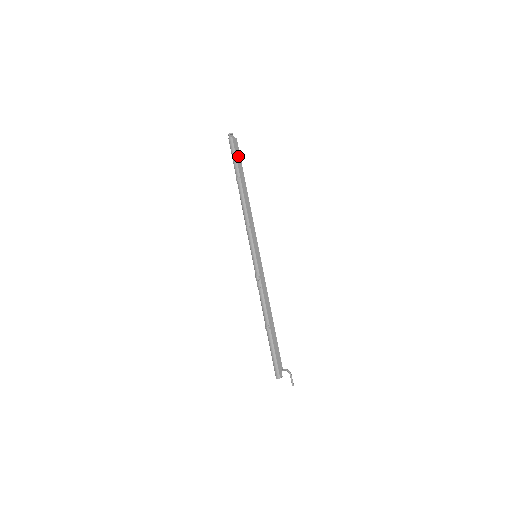
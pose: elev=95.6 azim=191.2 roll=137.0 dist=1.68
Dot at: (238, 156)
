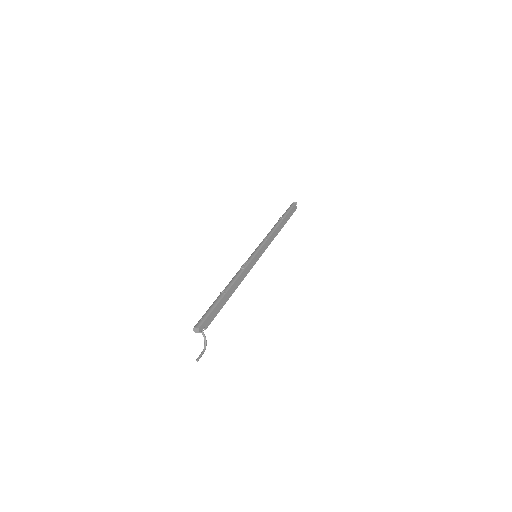
Dot at: (291, 213)
